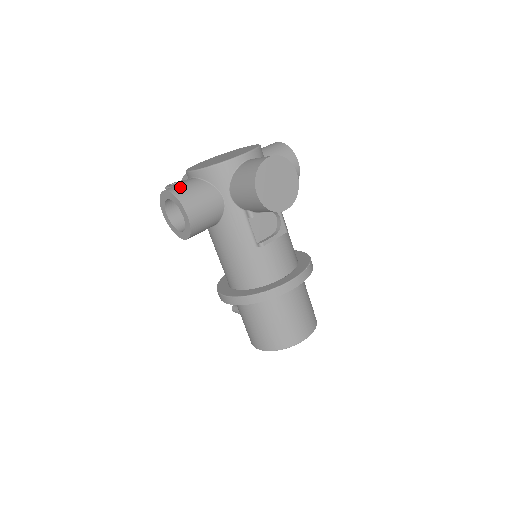
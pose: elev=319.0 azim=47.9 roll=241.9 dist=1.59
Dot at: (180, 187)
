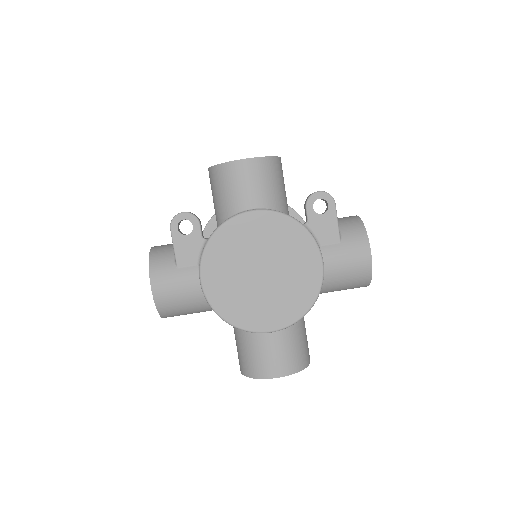
Dot at: (171, 299)
